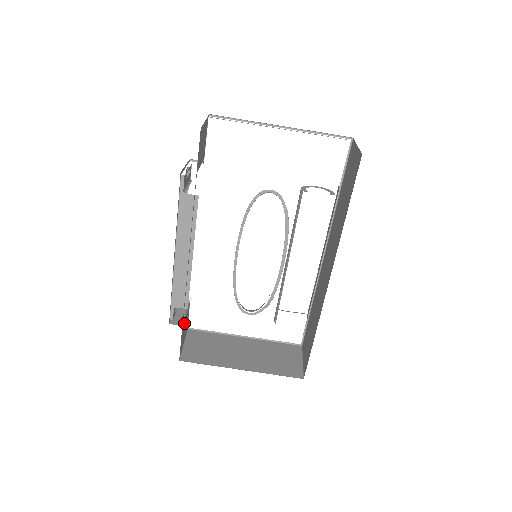
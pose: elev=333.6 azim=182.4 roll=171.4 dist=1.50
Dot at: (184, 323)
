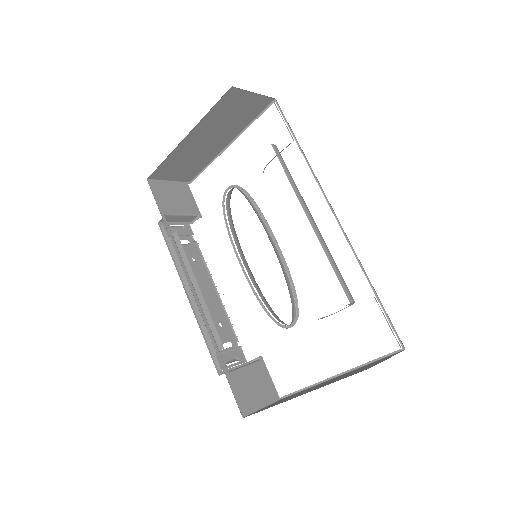
Dot at: (240, 373)
